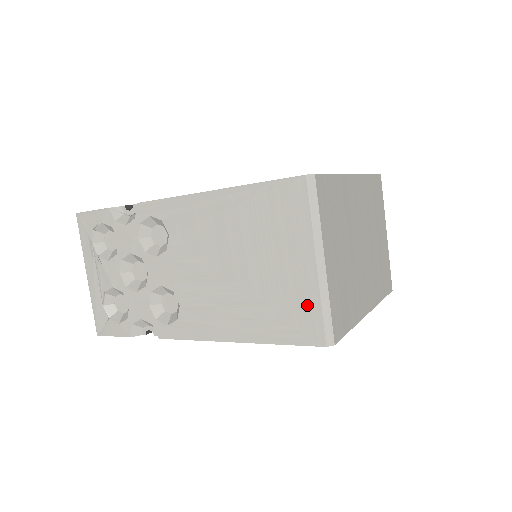
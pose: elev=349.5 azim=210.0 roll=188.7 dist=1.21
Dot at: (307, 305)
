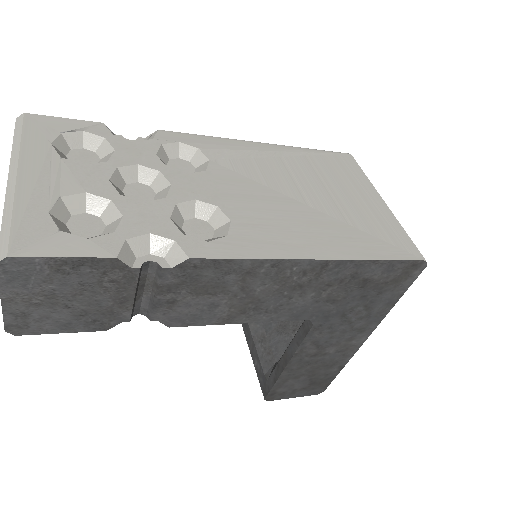
Dot at: (391, 228)
